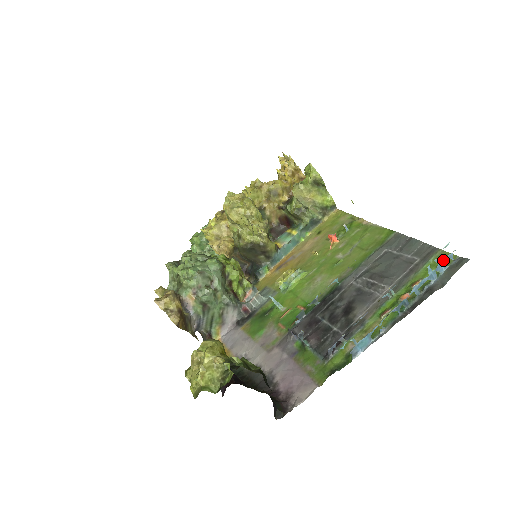
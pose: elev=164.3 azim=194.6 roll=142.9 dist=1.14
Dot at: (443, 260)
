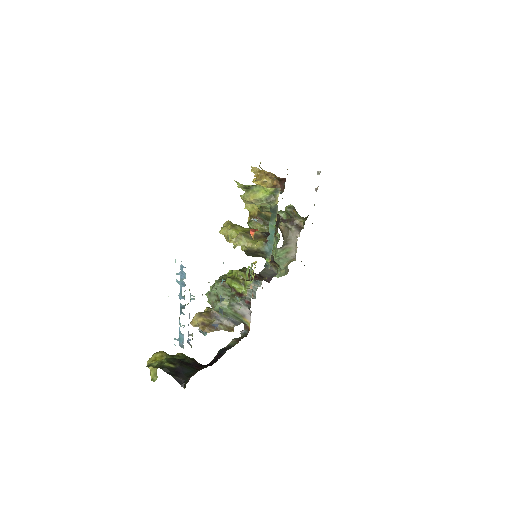
Dot at: occluded
